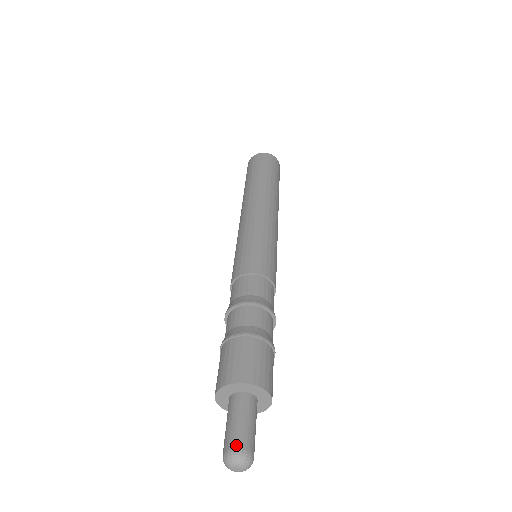
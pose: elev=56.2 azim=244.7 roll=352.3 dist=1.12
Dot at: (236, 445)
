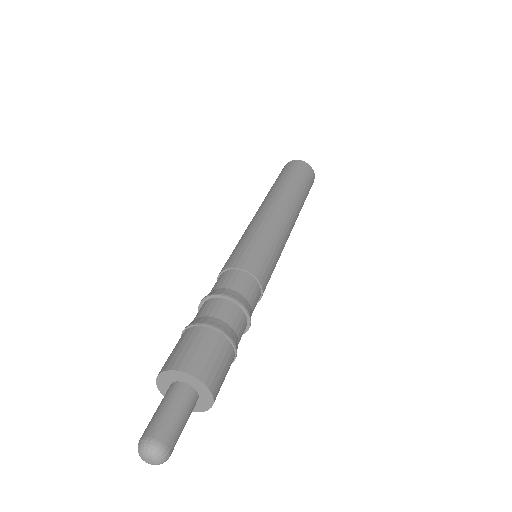
Dot at: (164, 439)
